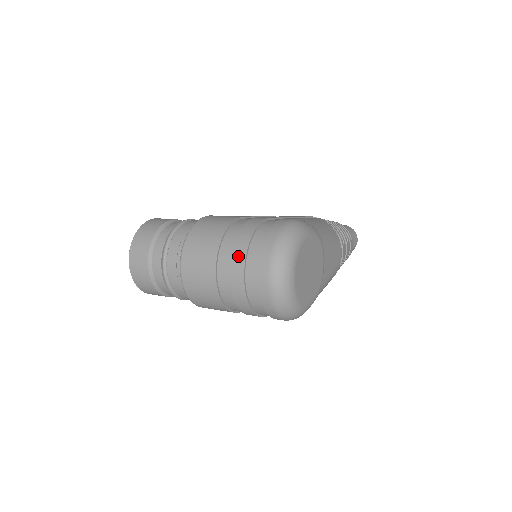
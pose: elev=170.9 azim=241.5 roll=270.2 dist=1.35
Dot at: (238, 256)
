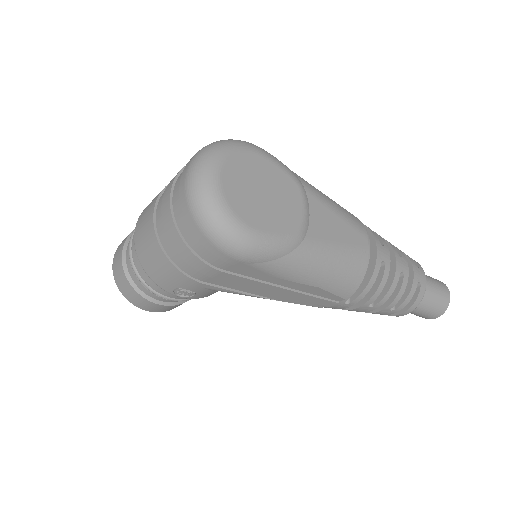
Dot at: (173, 178)
